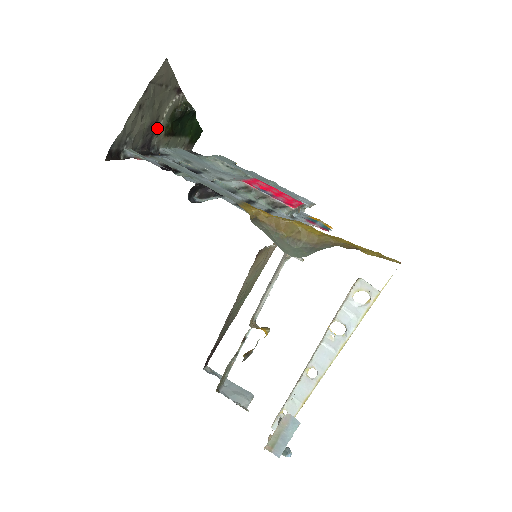
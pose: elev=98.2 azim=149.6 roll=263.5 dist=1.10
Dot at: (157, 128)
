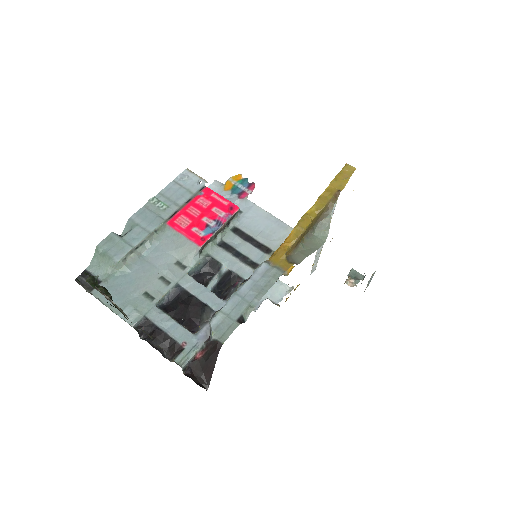
Dot at: occluded
